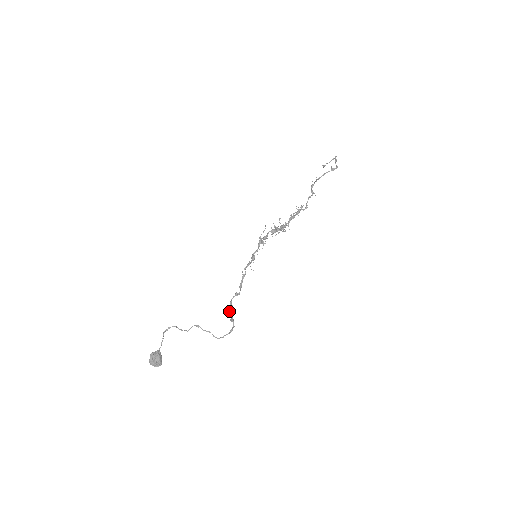
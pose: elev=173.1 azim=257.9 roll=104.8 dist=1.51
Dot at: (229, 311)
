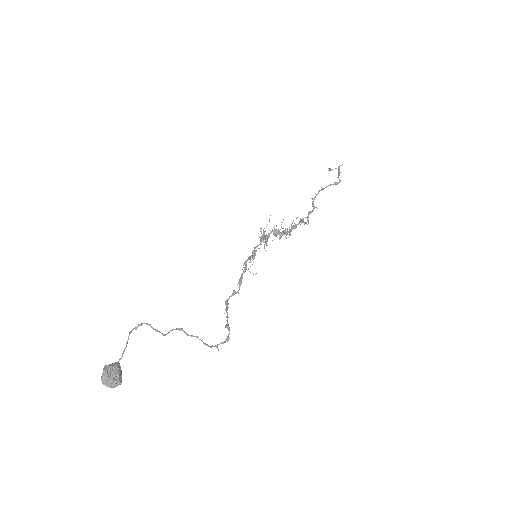
Dot at: occluded
